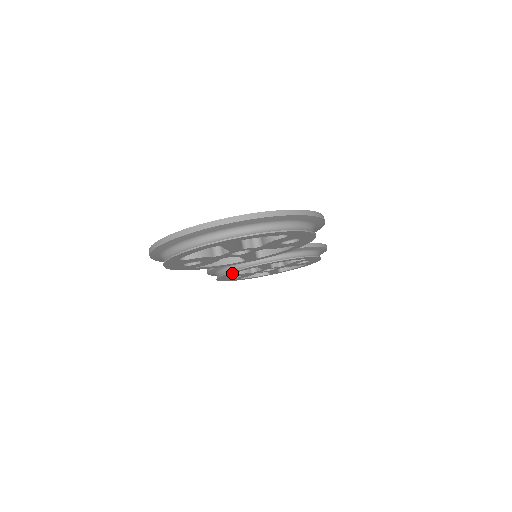
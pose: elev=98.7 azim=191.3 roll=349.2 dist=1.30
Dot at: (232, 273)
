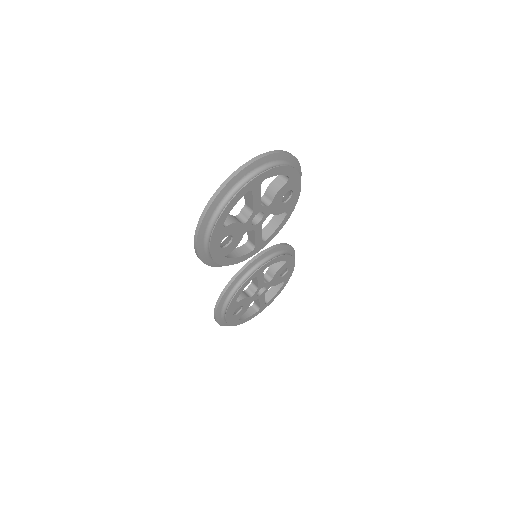
Dot at: (239, 293)
